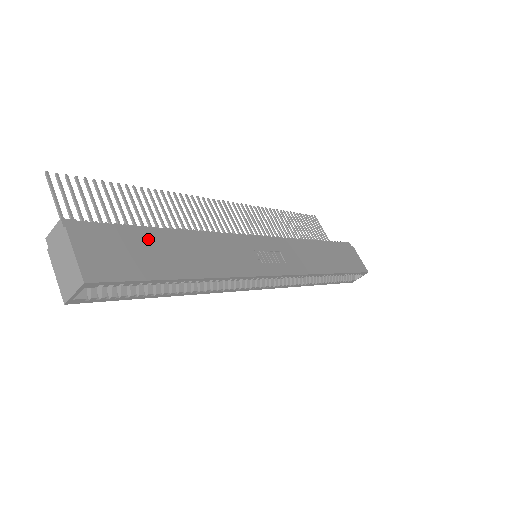
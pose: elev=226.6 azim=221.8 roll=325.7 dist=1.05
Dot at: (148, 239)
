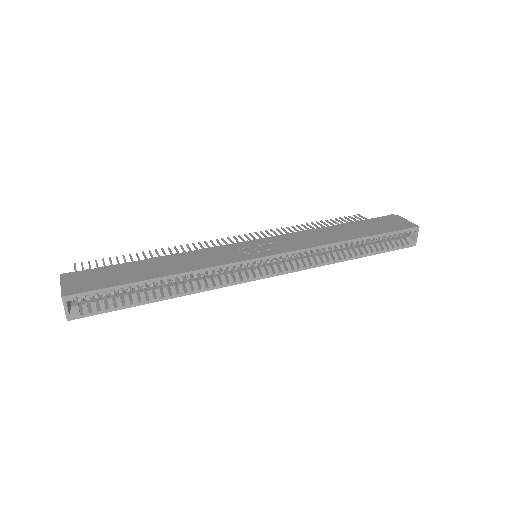
Dot at: (126, 267)
